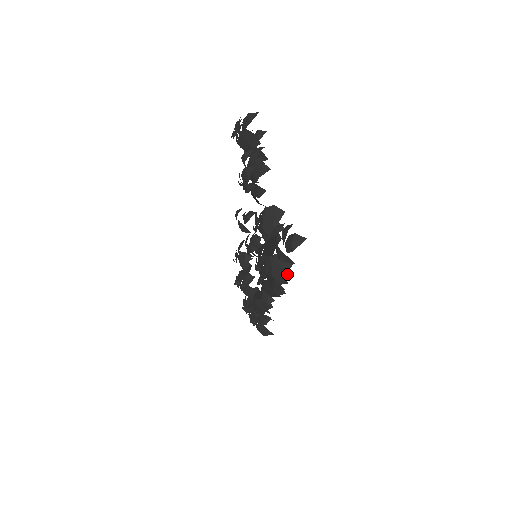
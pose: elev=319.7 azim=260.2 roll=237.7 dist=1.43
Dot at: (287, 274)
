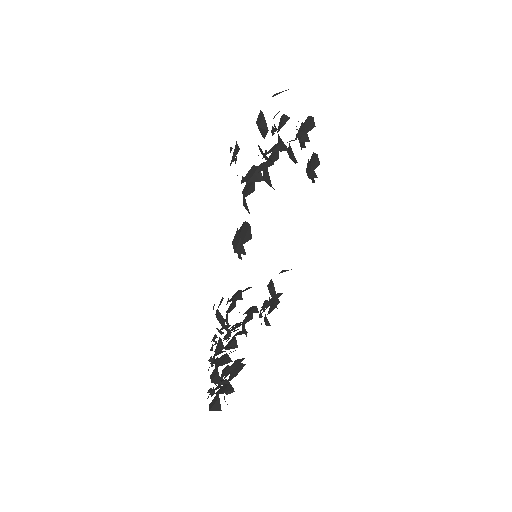
Dot at: (259, 175)
